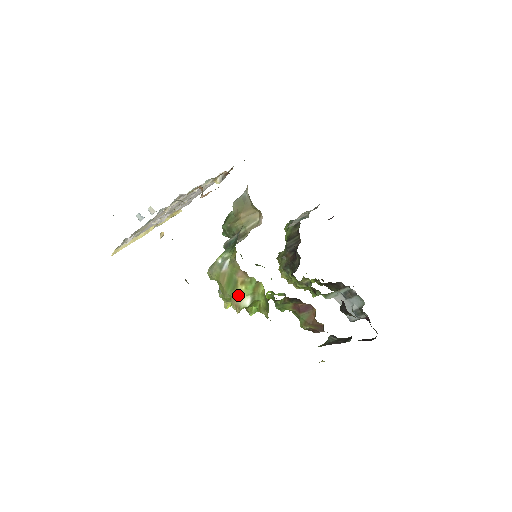
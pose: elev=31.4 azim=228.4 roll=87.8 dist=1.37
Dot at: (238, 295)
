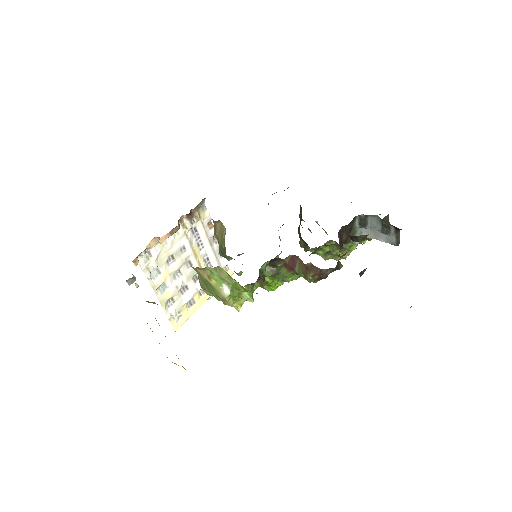
Dot at: (217, 290)
